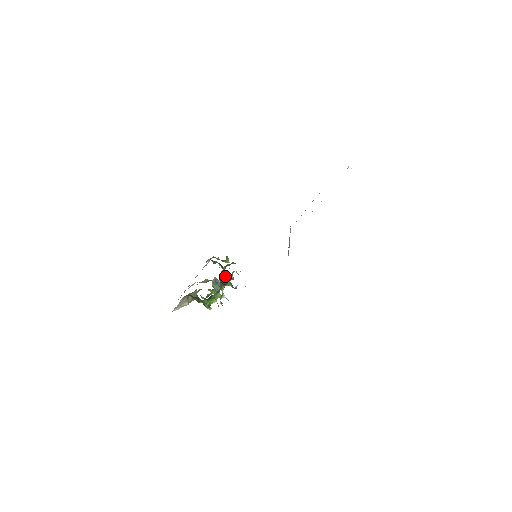
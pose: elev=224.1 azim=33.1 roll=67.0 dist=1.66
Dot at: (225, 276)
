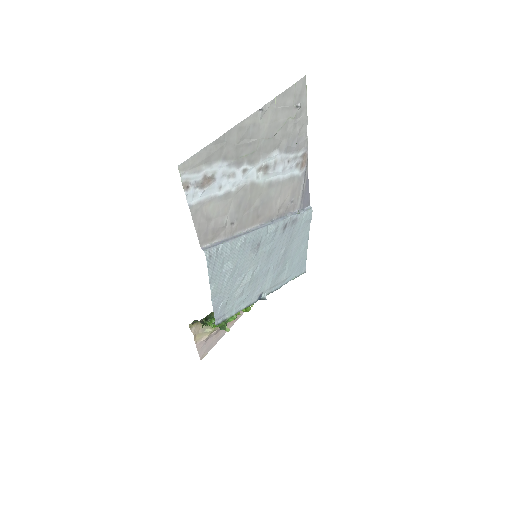
Dot at: occluded
